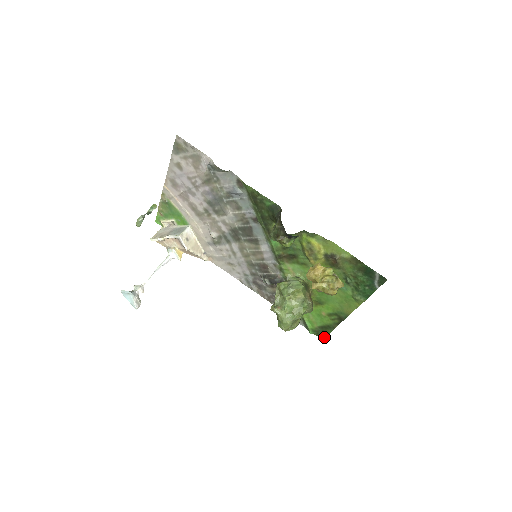
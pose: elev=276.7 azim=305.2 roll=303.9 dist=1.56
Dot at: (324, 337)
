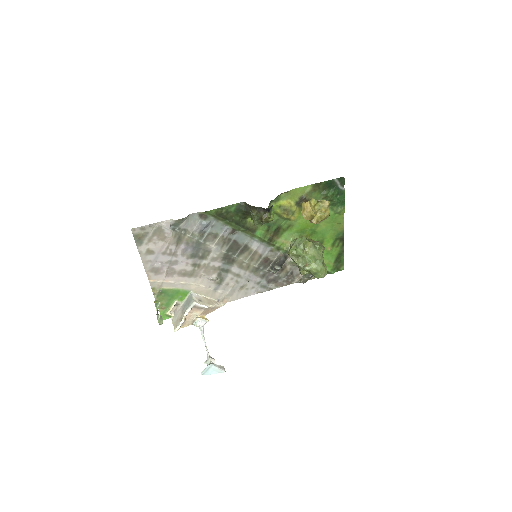
Dot at: (343, 266)
